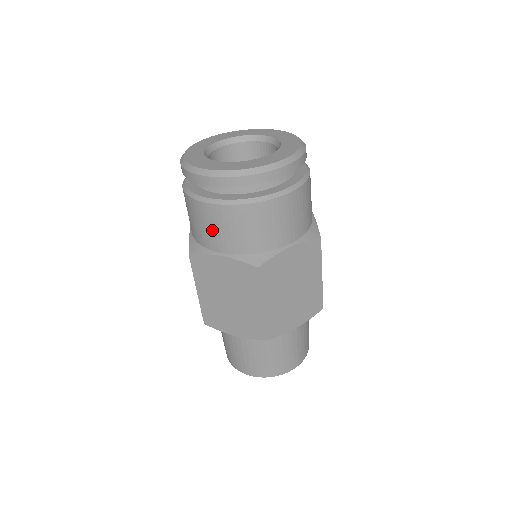
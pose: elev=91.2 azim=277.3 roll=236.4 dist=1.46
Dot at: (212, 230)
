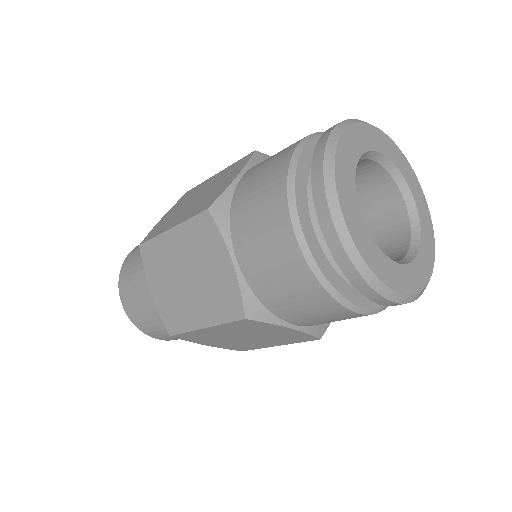
Dot at: (259, 239)
